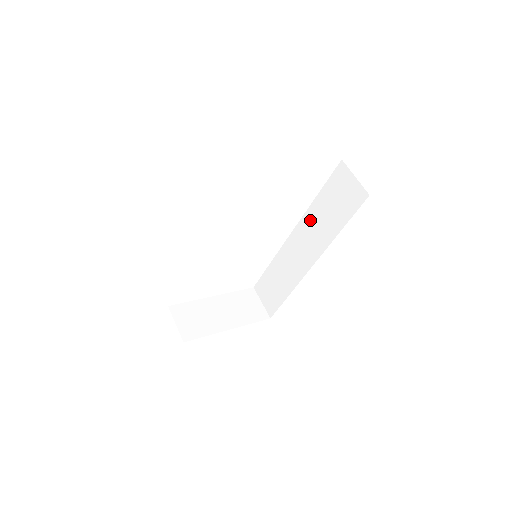
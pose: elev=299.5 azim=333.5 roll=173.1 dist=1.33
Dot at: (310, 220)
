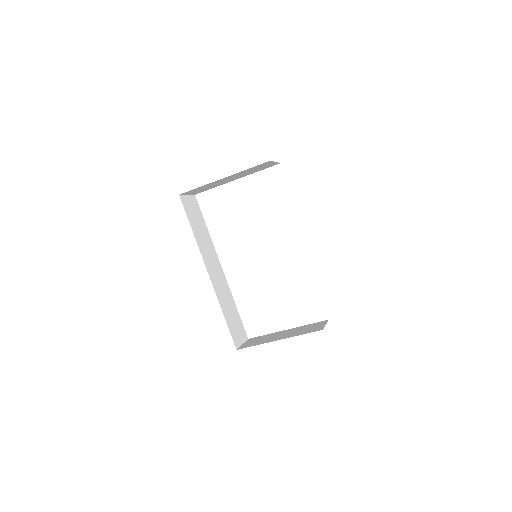
Dot at: occluded
